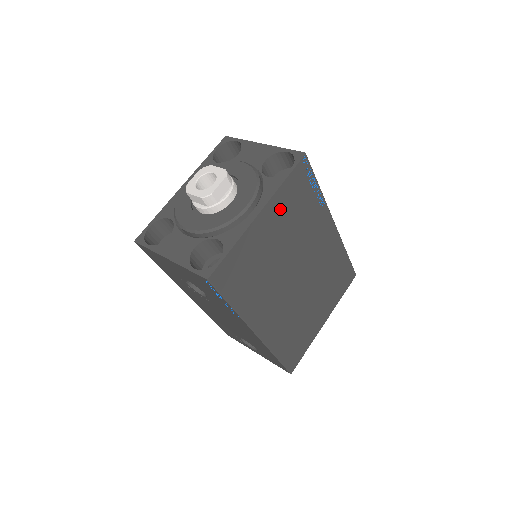
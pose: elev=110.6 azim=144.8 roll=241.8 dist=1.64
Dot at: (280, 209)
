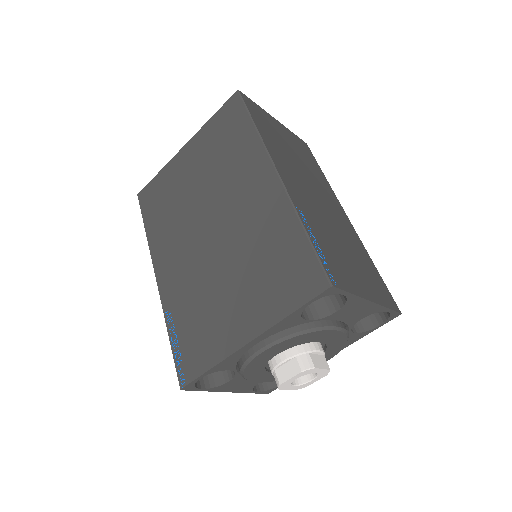
Dot at: occluded
